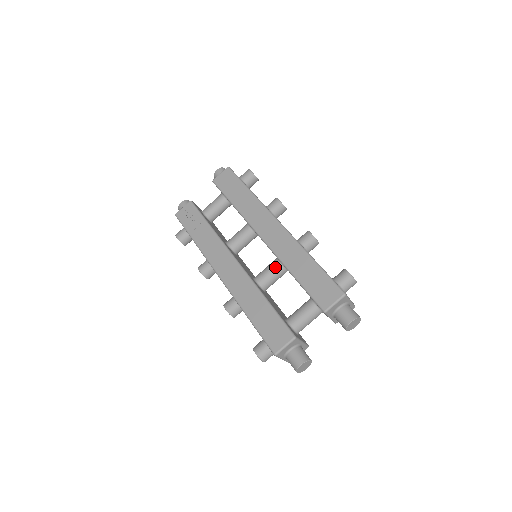
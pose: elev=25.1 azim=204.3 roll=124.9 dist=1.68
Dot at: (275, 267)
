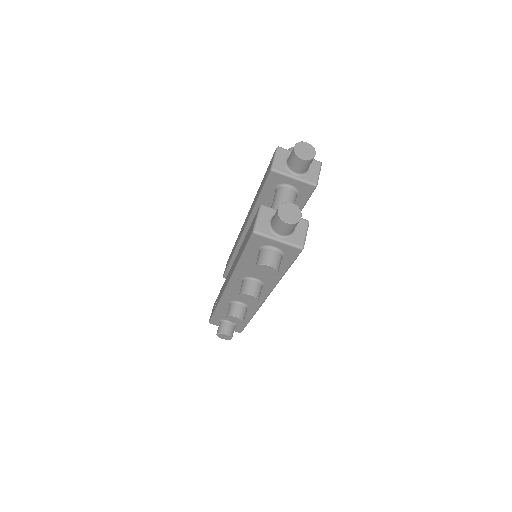
Dot at: occluded
